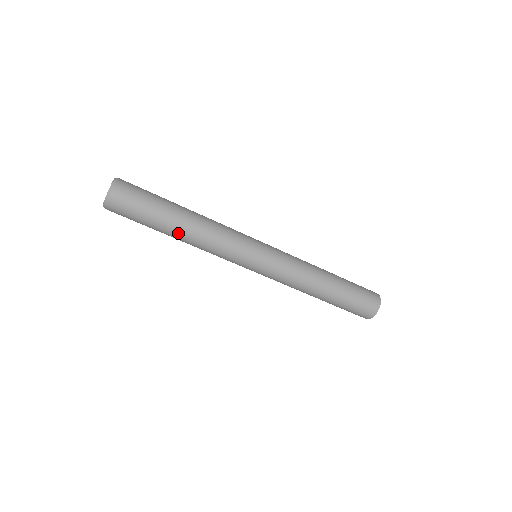
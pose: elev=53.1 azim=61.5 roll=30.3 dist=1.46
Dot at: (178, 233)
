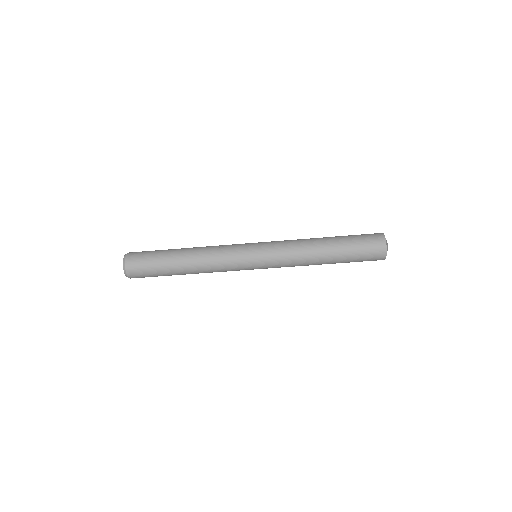
Dot at: occluded
